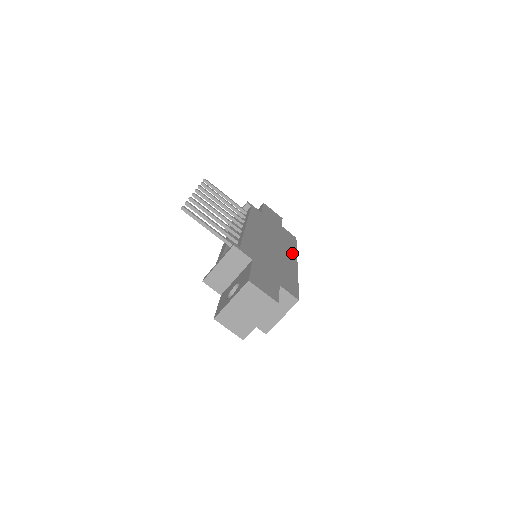
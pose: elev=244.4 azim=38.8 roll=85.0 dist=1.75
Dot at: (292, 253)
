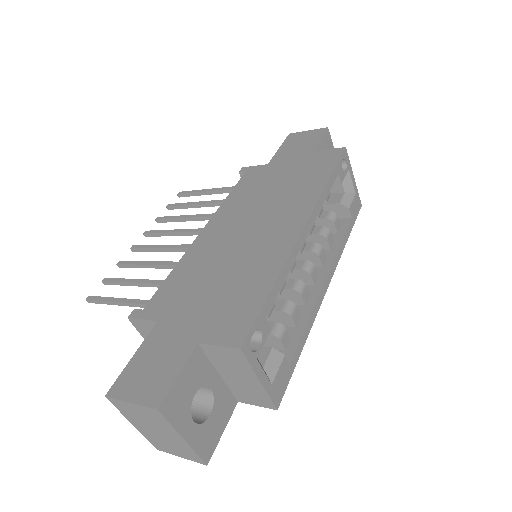
Dot at: (303, 205)
